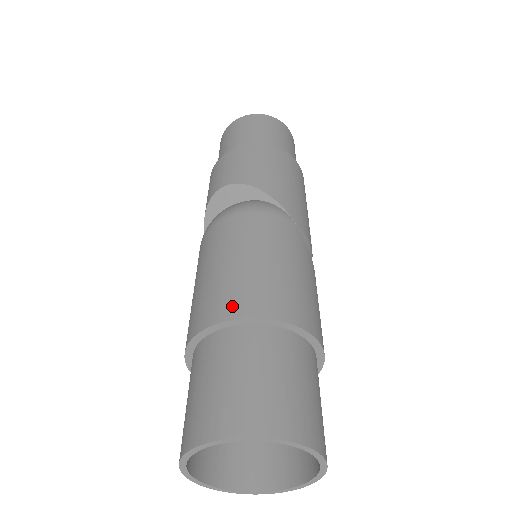
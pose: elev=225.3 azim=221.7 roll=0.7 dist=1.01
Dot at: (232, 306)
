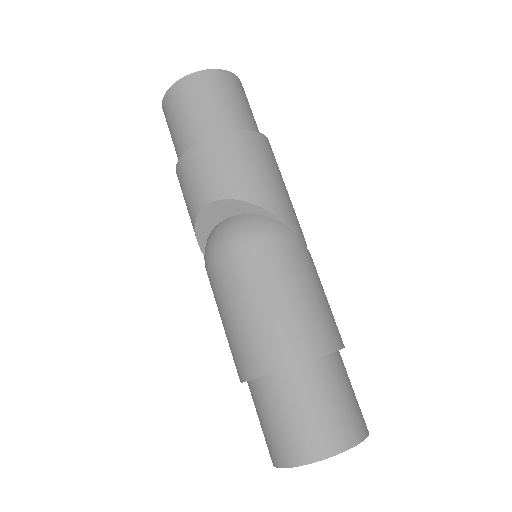
Dot at: (287, 353)
